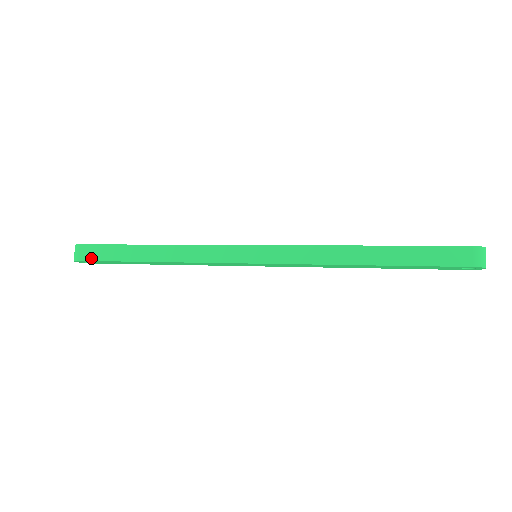
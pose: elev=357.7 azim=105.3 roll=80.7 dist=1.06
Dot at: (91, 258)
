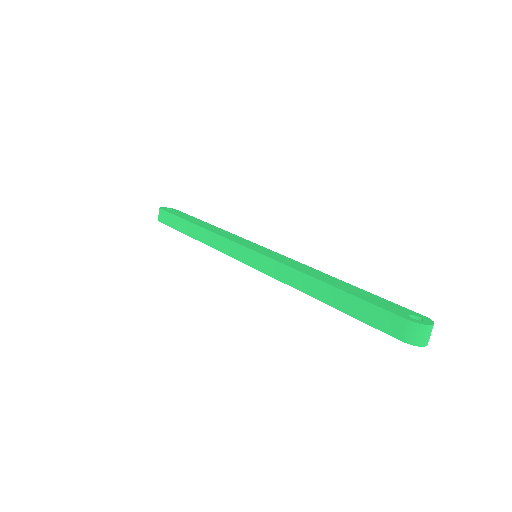
Dot at: (164, 222)
